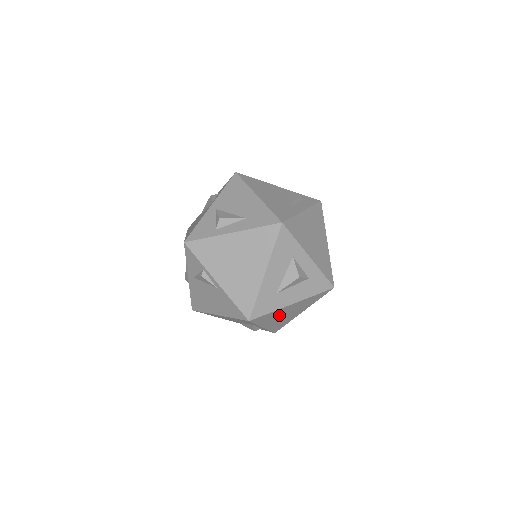
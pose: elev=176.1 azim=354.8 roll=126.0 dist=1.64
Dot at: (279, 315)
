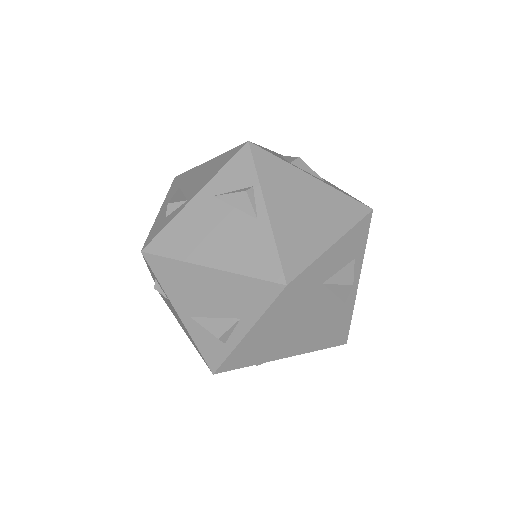
Dot at: (285, 327)
